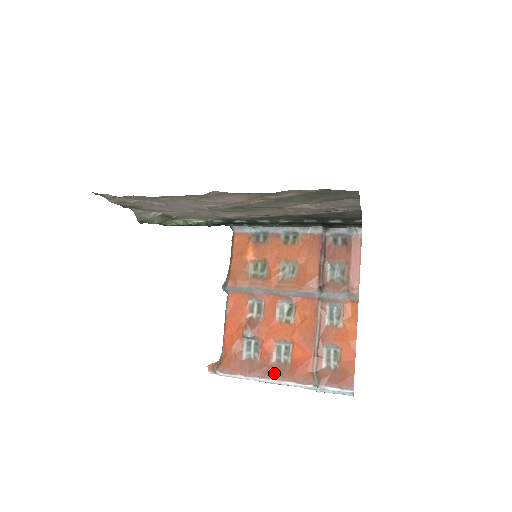
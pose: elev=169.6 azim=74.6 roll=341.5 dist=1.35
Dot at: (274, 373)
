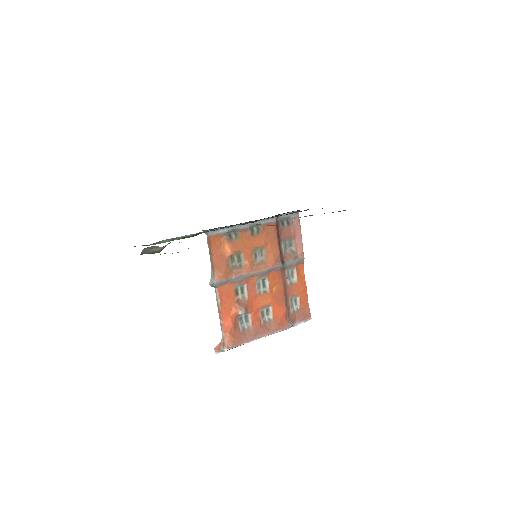
Dot at: (266, 331)
